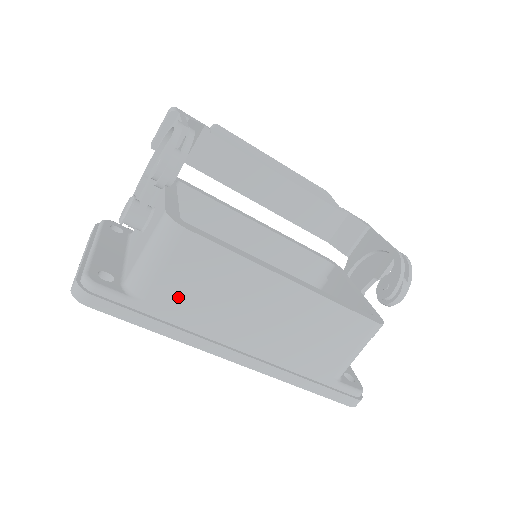
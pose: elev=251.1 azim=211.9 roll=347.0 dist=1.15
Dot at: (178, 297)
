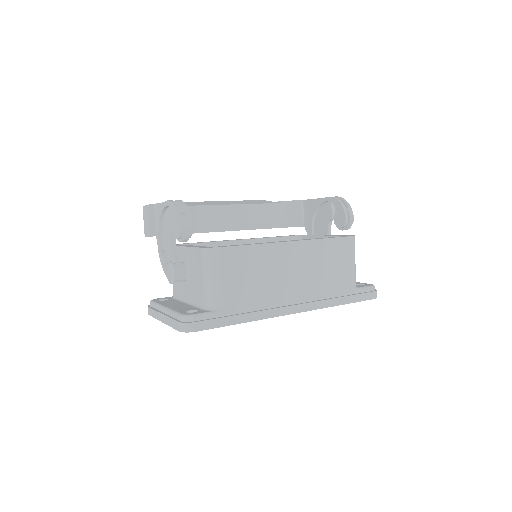
Dot at: (240, 293)
